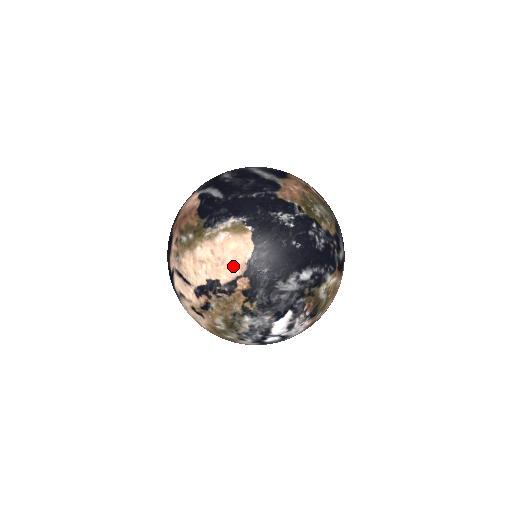
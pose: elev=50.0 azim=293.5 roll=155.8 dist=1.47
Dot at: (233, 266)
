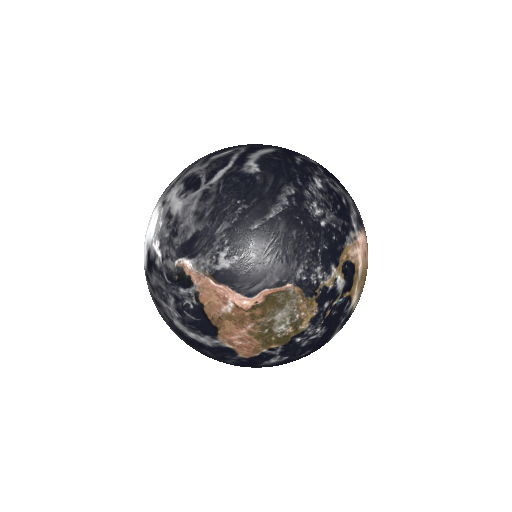
Dot at: occluded
